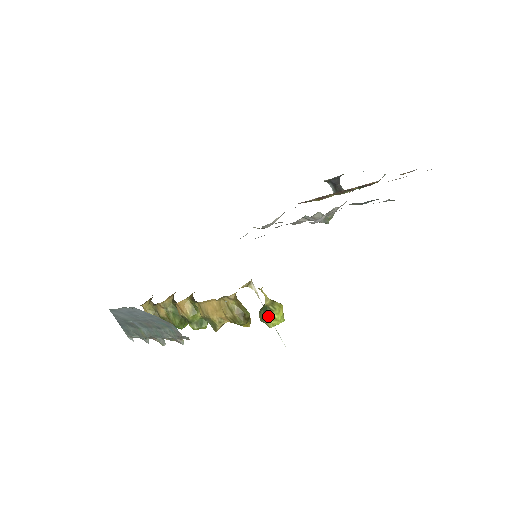
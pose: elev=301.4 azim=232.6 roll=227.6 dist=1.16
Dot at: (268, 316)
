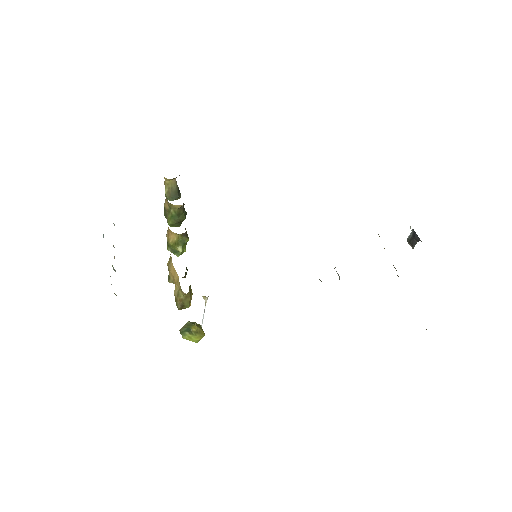
Dot at: (187, 334)
